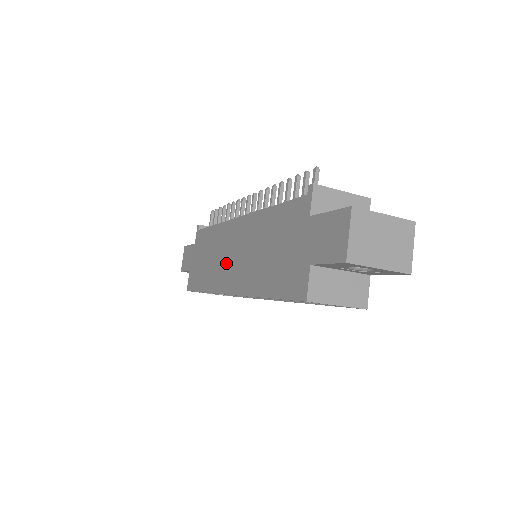
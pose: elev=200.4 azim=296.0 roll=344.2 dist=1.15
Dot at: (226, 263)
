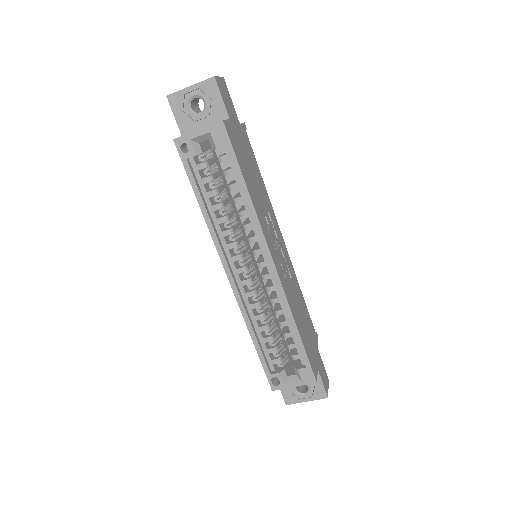
Dot at: occluded
